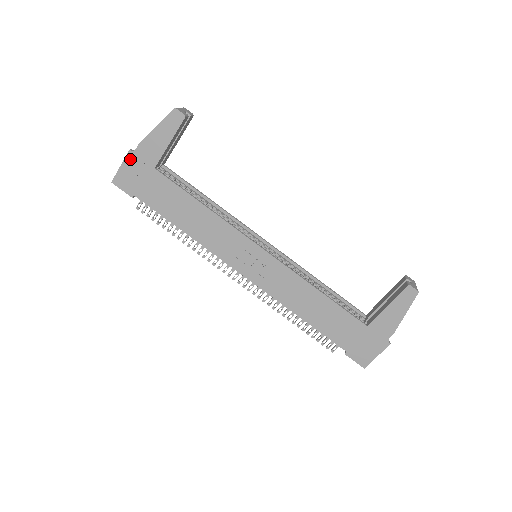
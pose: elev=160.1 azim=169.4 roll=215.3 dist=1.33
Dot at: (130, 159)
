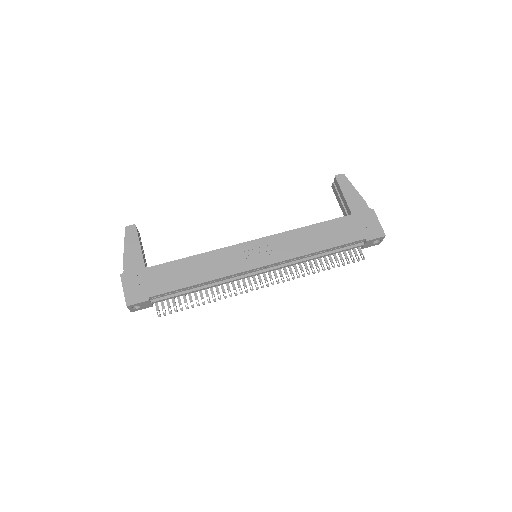
Dot at: (125, 279)
